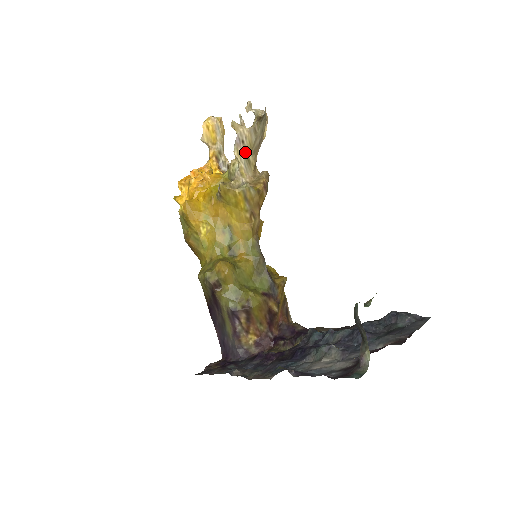
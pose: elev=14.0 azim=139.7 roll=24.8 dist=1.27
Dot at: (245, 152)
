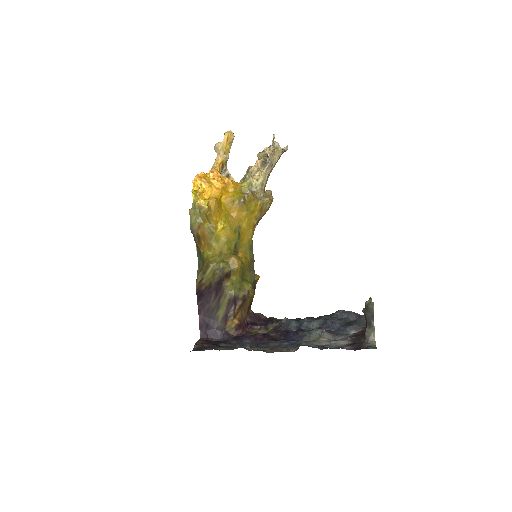
Dot at: (269, 173)
